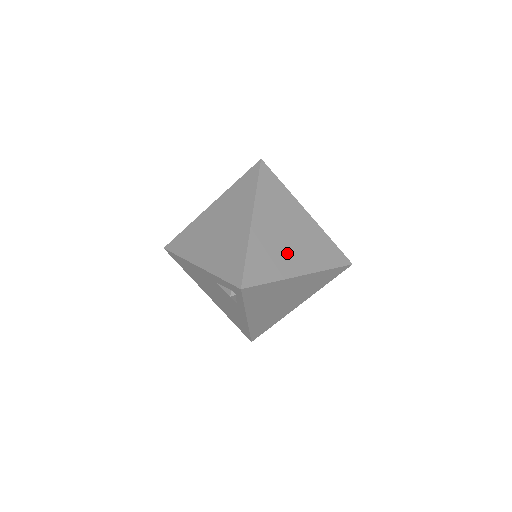
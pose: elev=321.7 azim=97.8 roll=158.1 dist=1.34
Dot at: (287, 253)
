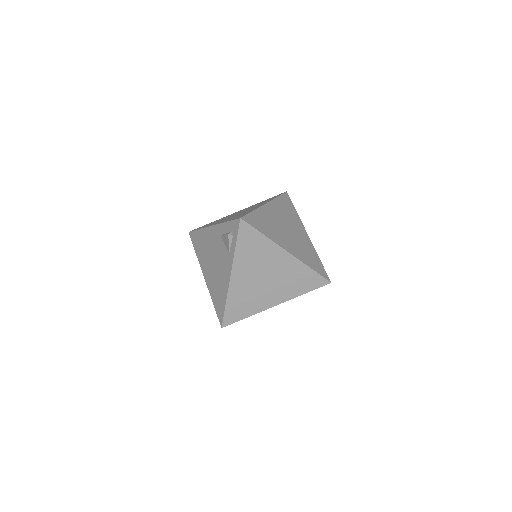
Dot at: (283, 235)
